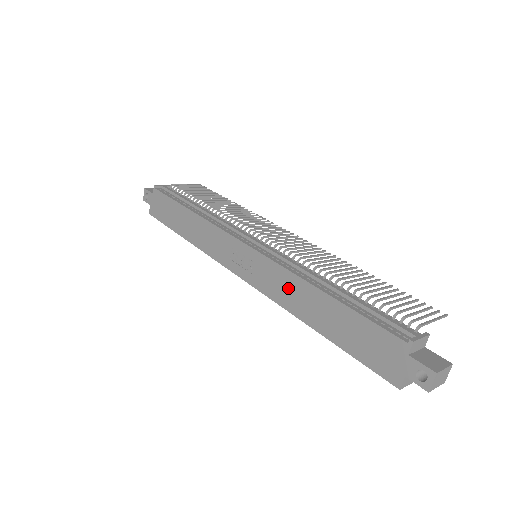
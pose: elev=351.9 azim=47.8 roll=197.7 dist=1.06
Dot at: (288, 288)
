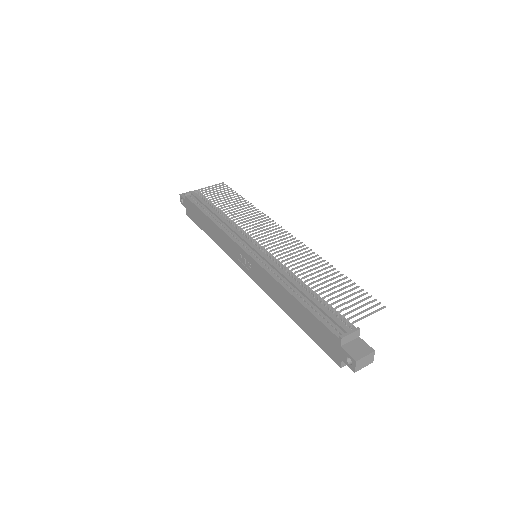
Dot at: (273, 287)
